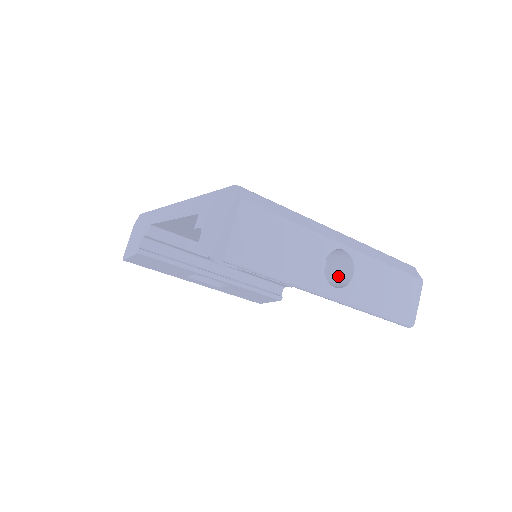
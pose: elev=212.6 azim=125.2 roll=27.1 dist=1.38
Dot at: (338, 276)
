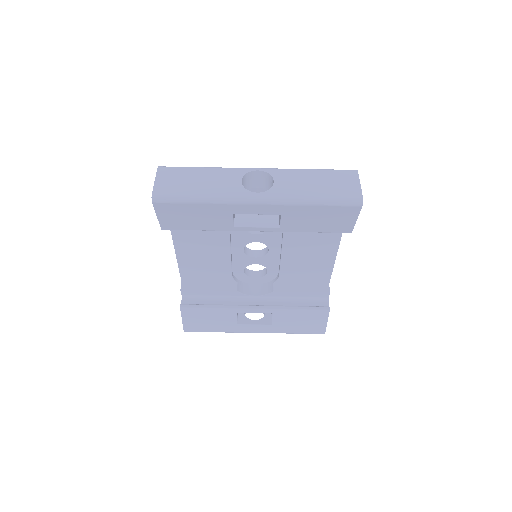
Dot at: occluded
